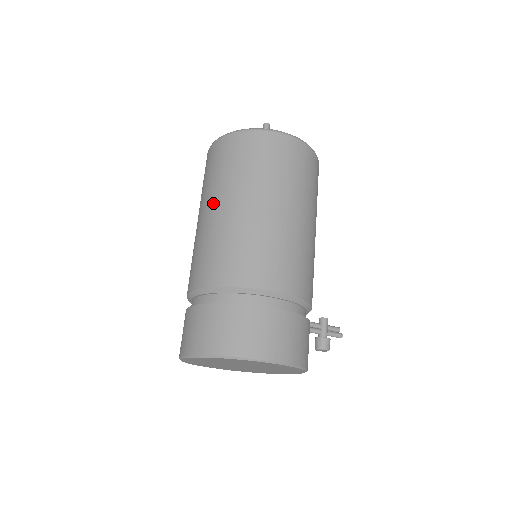
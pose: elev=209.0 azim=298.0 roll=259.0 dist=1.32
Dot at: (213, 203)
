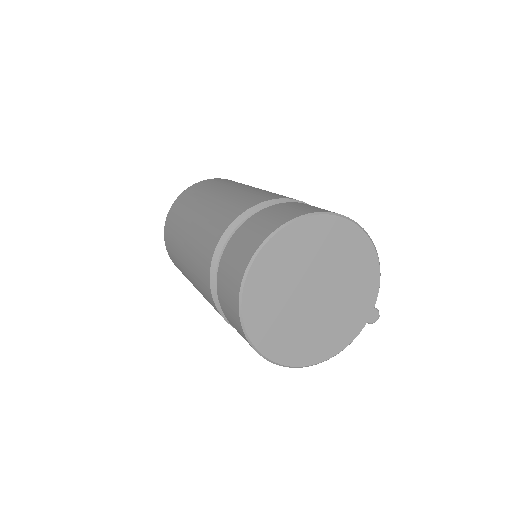
Dot at: (201, 204)
